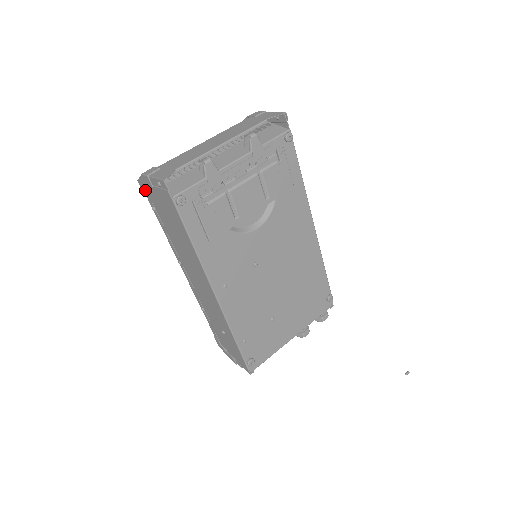
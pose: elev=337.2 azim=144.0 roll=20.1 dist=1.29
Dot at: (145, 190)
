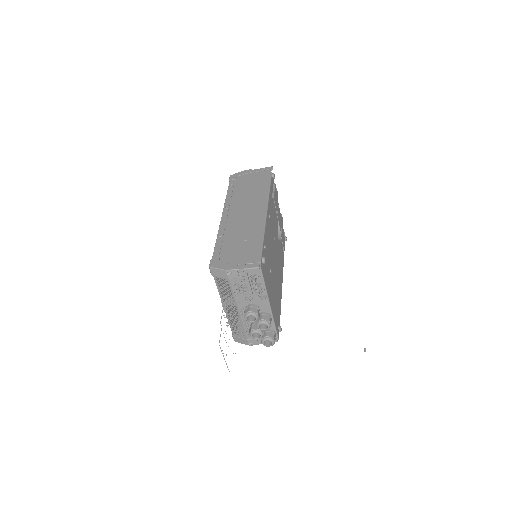
Dot at: (236, 177)
